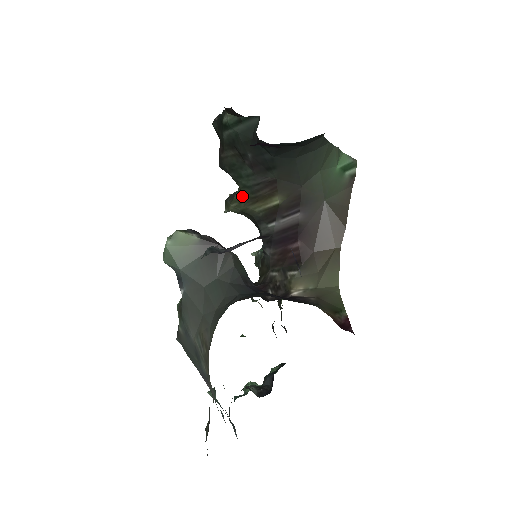
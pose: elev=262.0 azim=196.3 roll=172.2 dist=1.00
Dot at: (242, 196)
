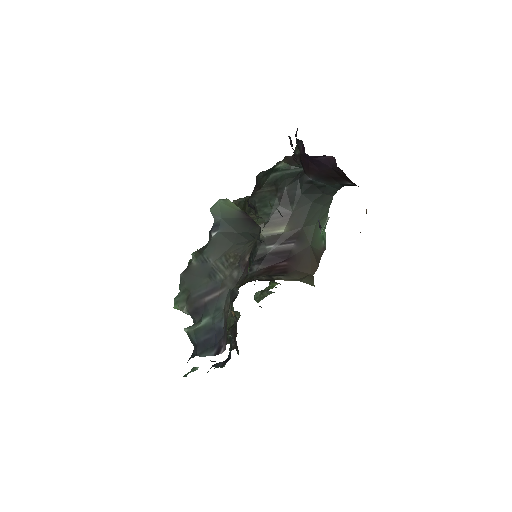
Dot at: (258, 221)
